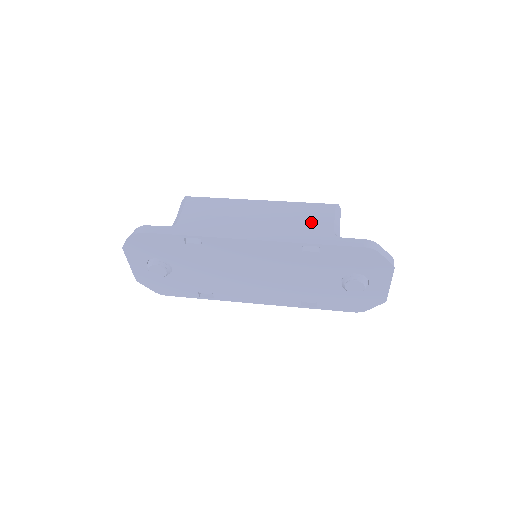
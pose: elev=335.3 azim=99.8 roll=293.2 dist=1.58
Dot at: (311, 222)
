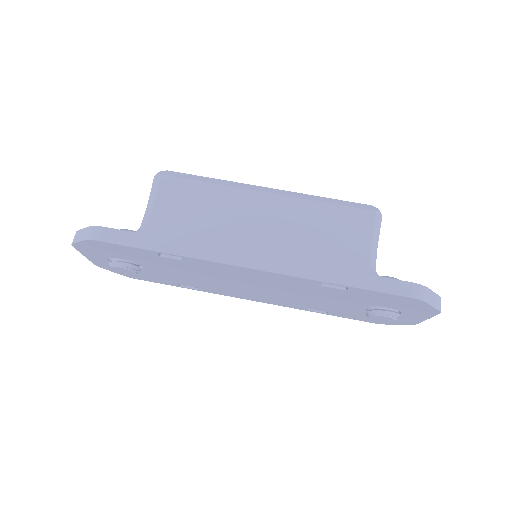
Dot at: (339, 242)
